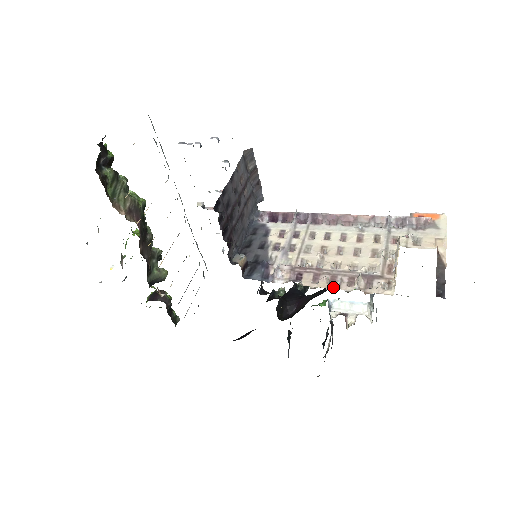
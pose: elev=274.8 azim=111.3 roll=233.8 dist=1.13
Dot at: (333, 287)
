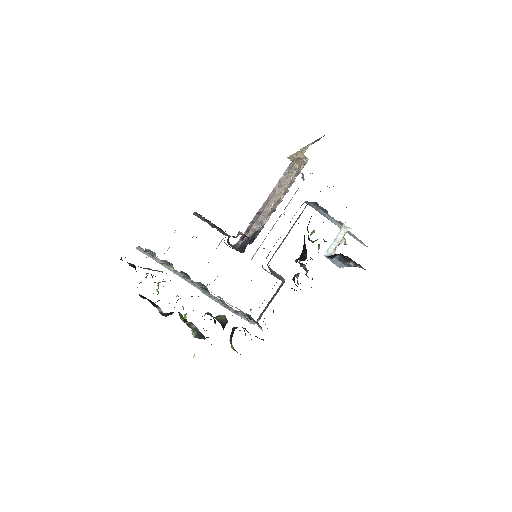
Dot at: (287, 190)
